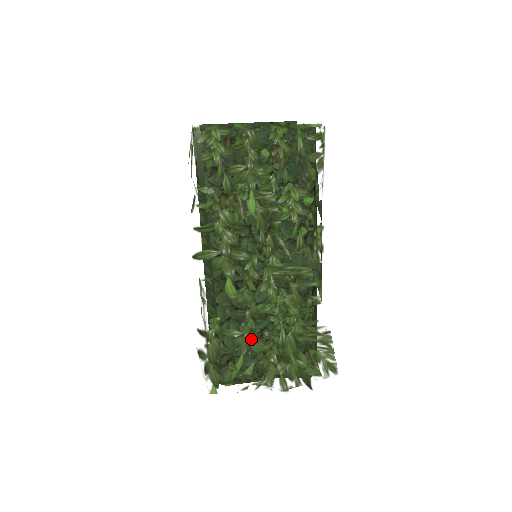
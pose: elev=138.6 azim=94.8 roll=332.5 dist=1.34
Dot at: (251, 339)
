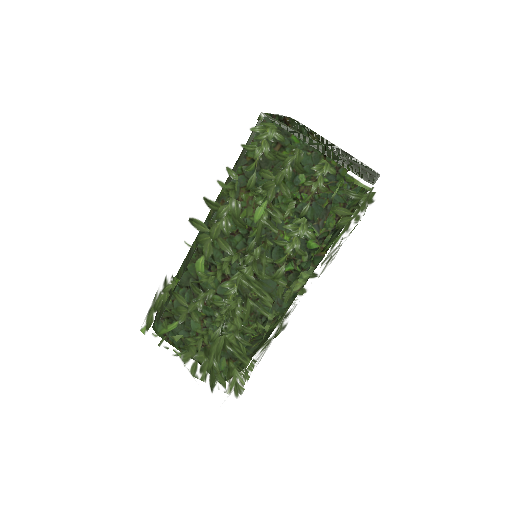
Dot at: (193, 316)
